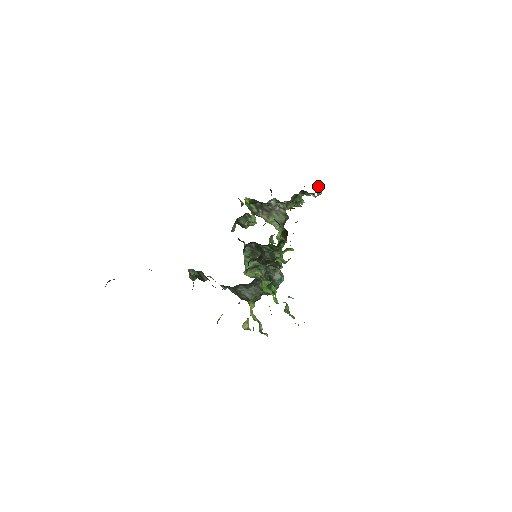
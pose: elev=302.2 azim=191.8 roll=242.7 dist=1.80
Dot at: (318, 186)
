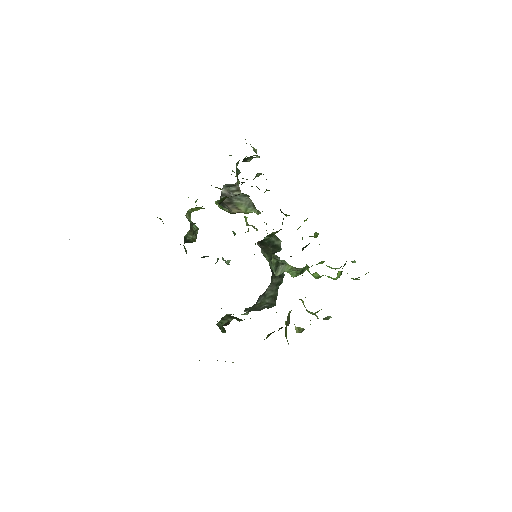
Dot at: occluded
